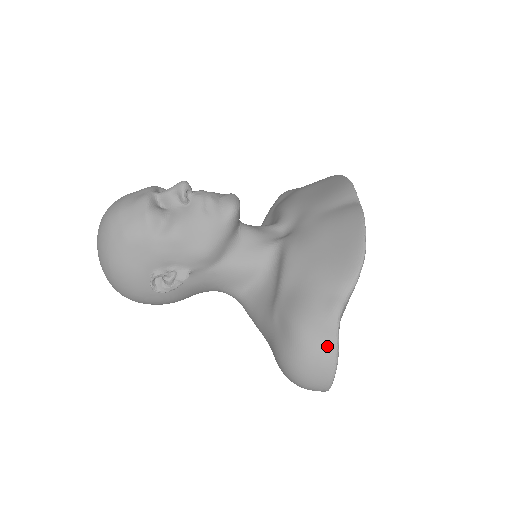
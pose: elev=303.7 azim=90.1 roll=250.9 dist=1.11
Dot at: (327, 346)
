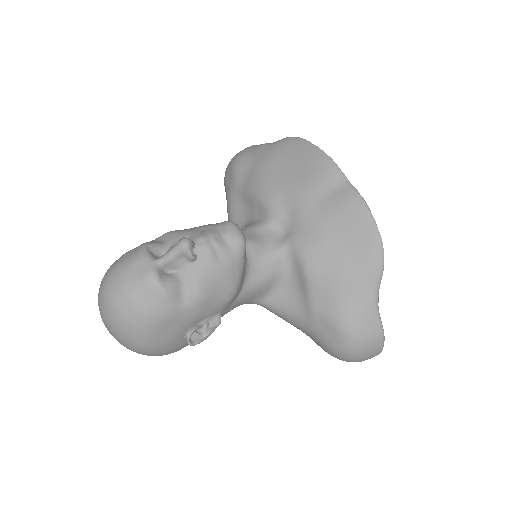
Dot at: (376, 334)
